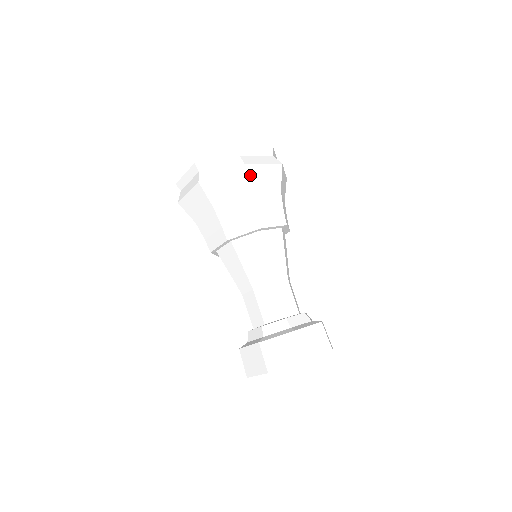
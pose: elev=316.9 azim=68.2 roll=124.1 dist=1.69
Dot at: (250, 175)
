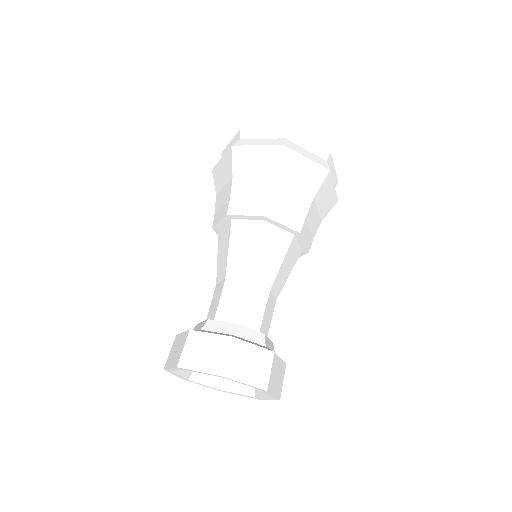
Dot at: (284, 159)
